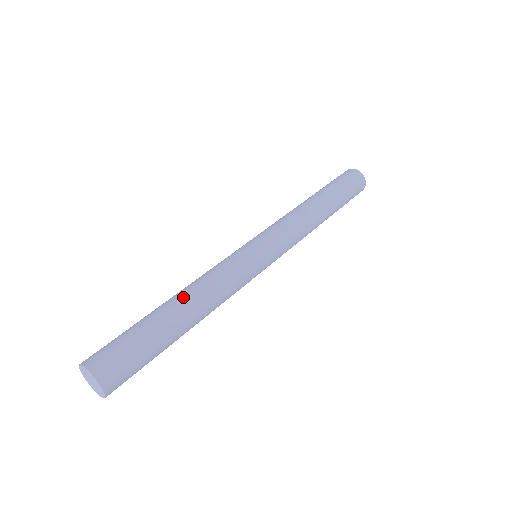
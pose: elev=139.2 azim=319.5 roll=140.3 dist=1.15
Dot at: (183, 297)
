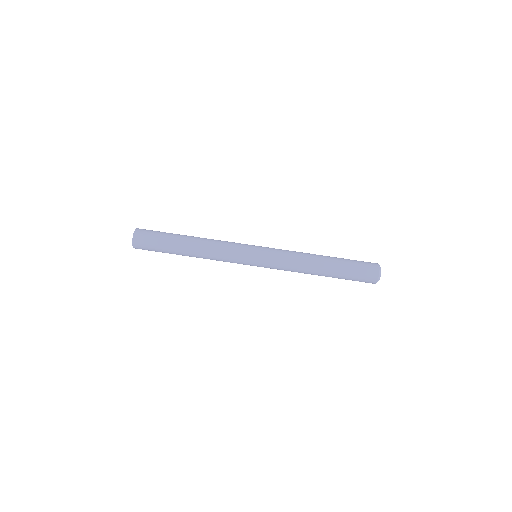
Dot at: (195, 241)
